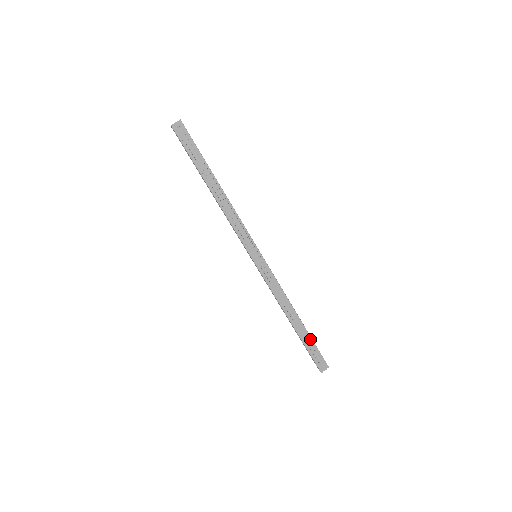
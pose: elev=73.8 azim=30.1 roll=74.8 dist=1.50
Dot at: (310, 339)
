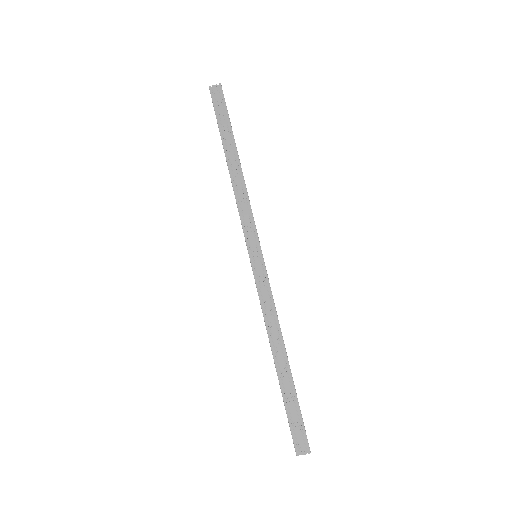
Dot at: (294, 396)
